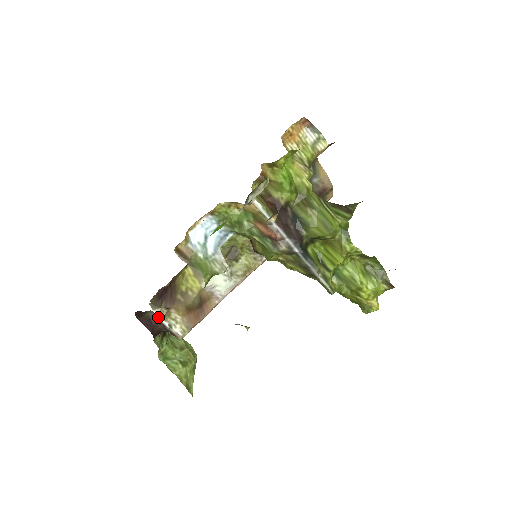
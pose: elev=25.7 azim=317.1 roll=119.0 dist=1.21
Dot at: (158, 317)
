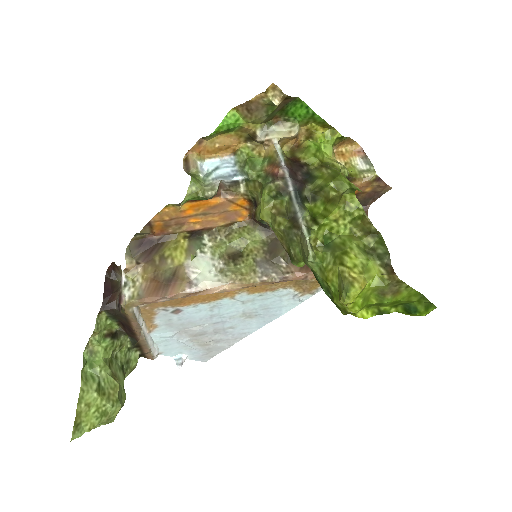
Dot at: occluded
